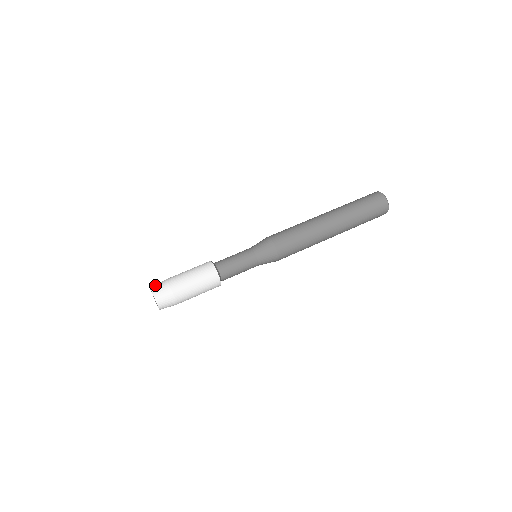
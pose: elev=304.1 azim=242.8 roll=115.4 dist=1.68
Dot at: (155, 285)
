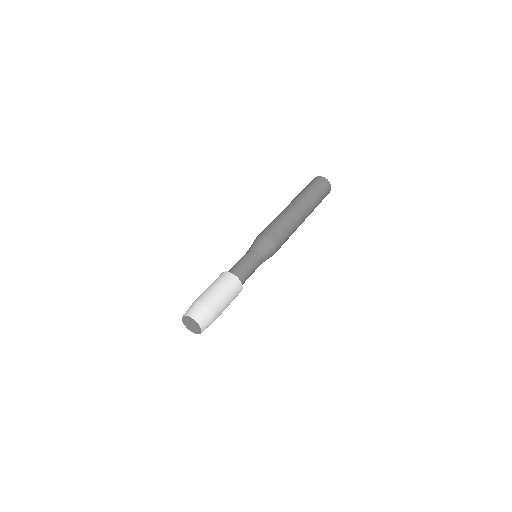
Dot at: occluded
